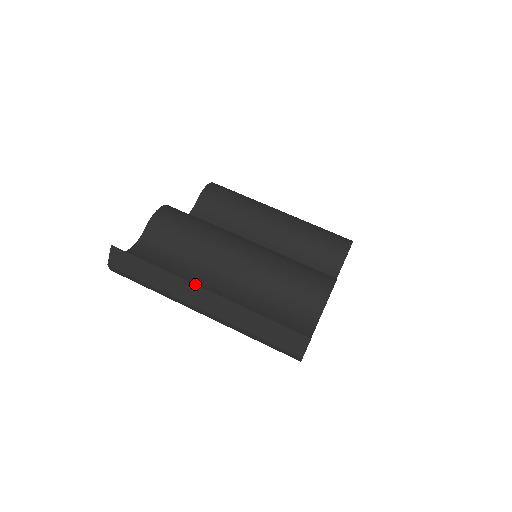
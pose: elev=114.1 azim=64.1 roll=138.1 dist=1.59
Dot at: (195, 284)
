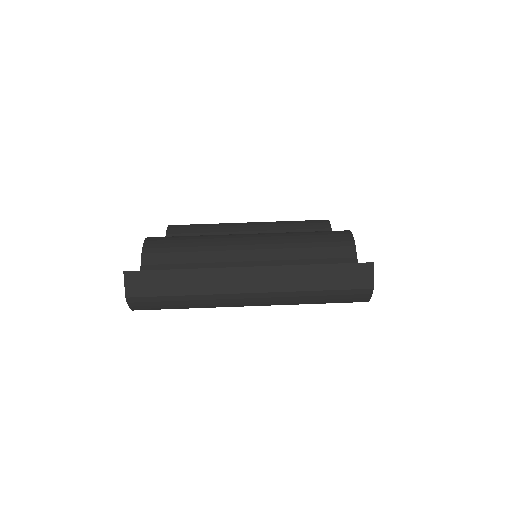
Dot at: (234, 267)
